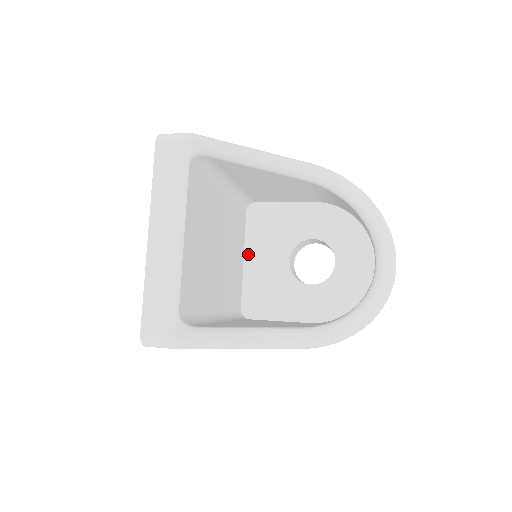
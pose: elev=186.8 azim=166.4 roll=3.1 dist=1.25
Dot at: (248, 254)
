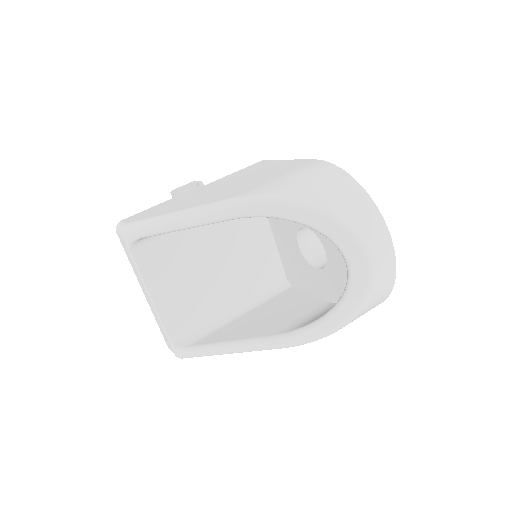
Dot at: (275, 234)
